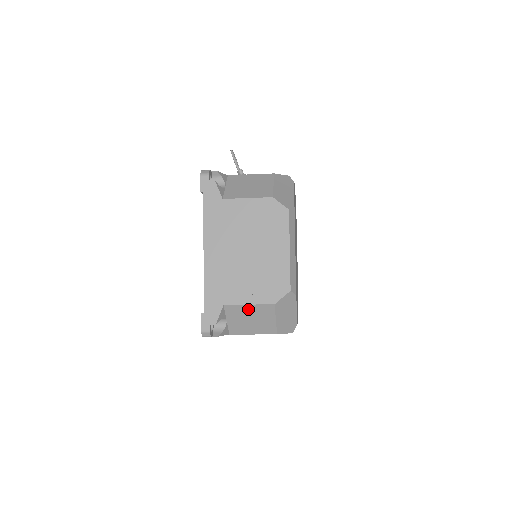
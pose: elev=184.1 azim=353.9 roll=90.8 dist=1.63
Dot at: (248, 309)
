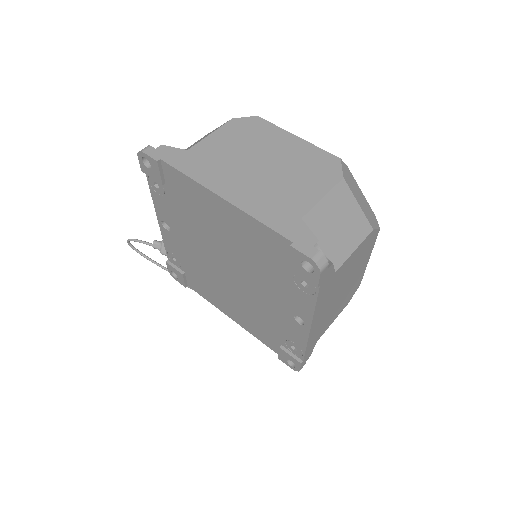
Dot at: (327, 207)
